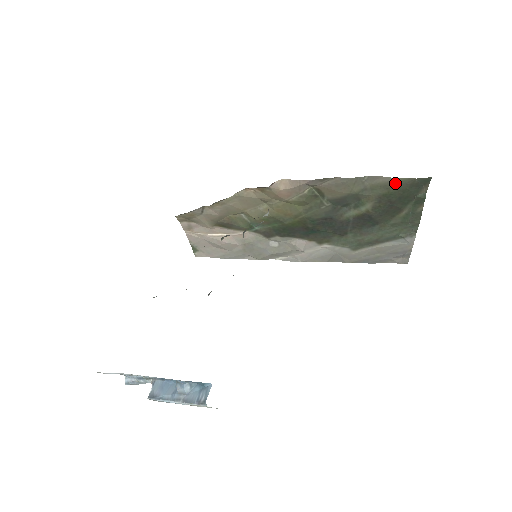
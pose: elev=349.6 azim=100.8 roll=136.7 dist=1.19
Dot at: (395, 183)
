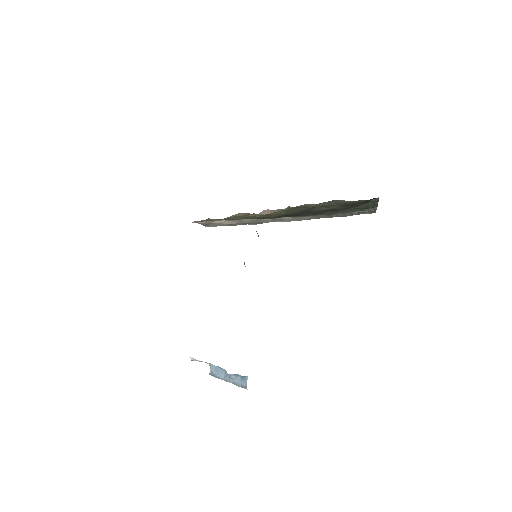
Dot at: (352, 202)
